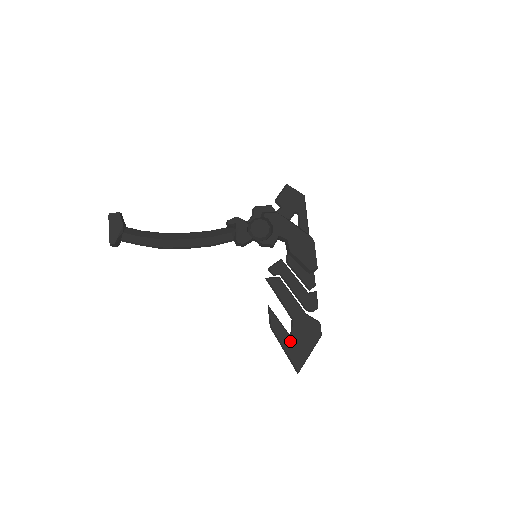
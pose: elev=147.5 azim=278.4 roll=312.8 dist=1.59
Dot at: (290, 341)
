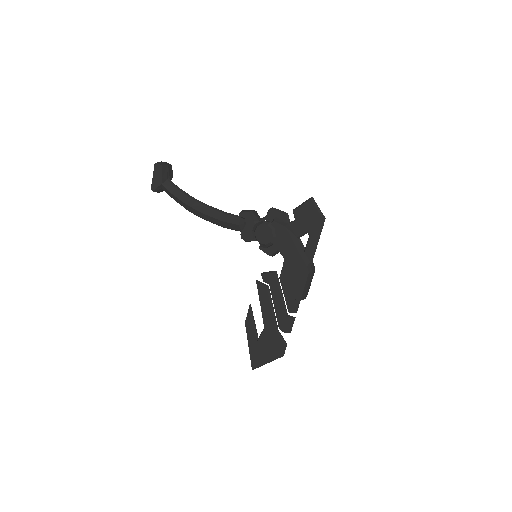
Dot at: (255, 343)
